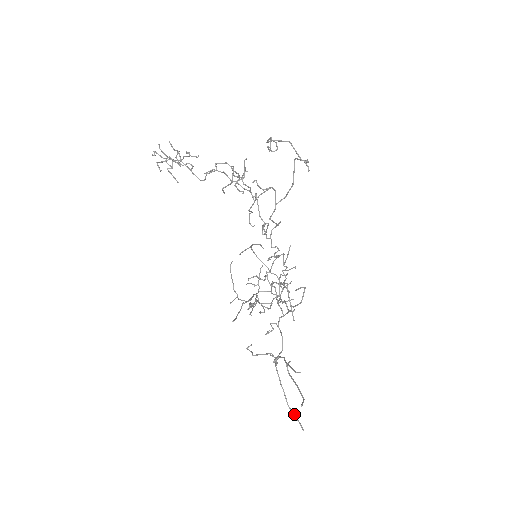
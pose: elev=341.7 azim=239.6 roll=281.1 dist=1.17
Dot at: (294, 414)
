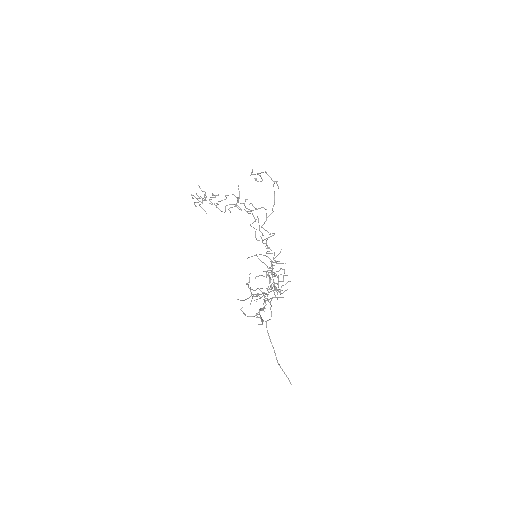
Dot at: (282, 369)
